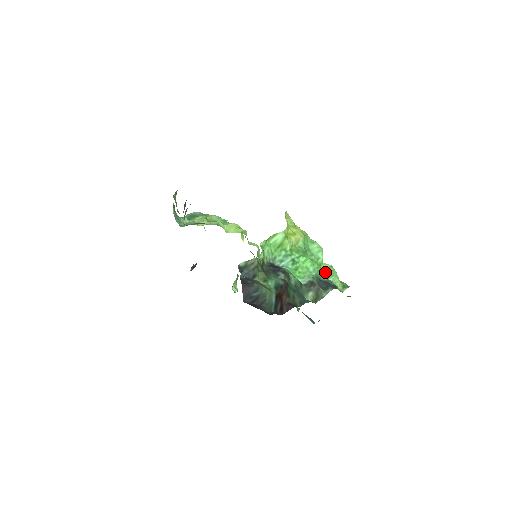
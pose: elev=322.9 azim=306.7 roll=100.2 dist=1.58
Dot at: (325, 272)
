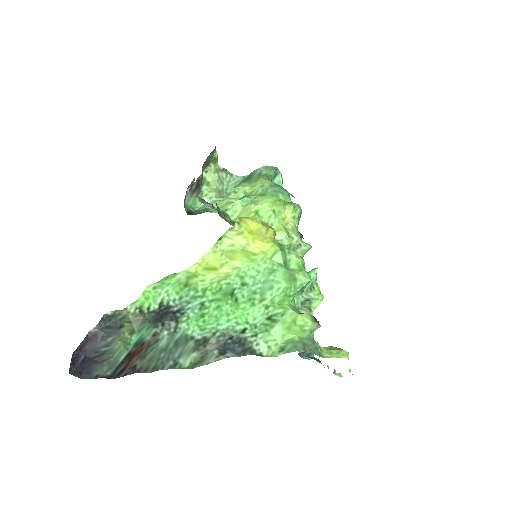
Dot at: (267, 320)
